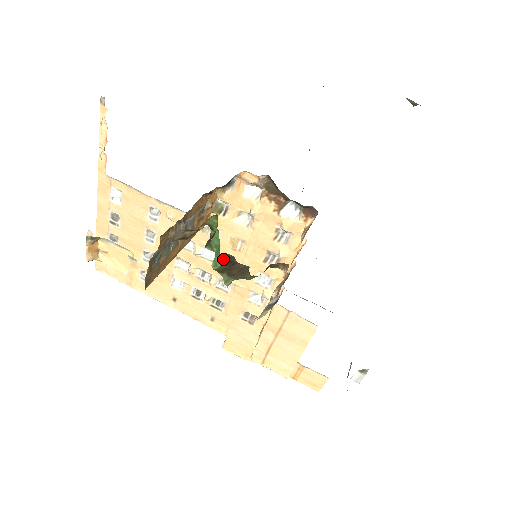
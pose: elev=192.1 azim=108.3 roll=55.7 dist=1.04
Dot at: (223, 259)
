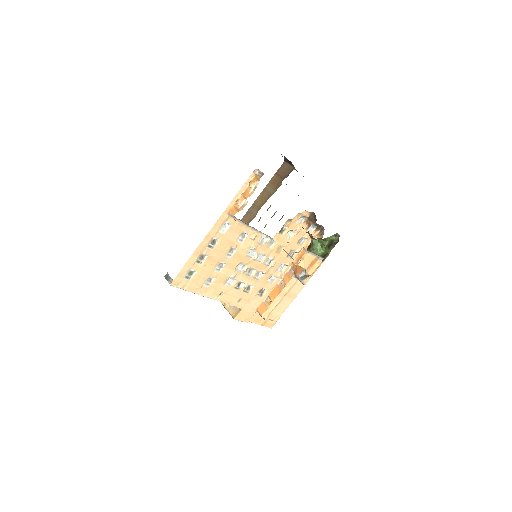
Dot at: (324, 254)
